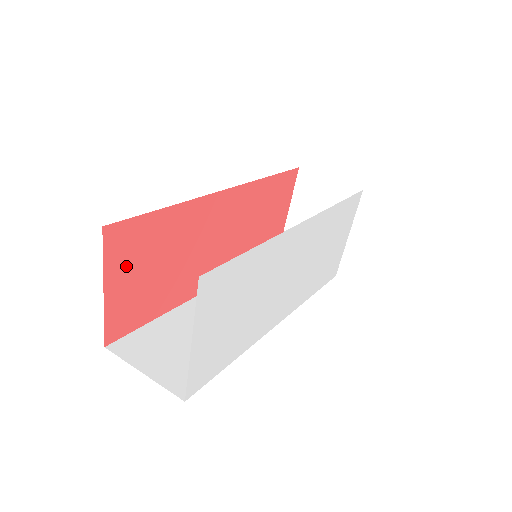
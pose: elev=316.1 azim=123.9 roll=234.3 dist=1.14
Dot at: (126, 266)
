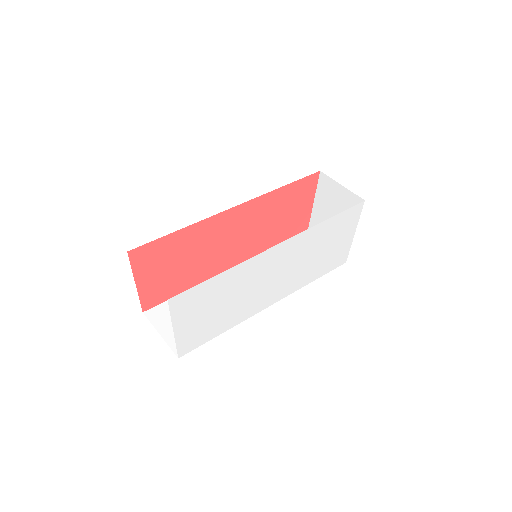
Dot at: (150, 268)
